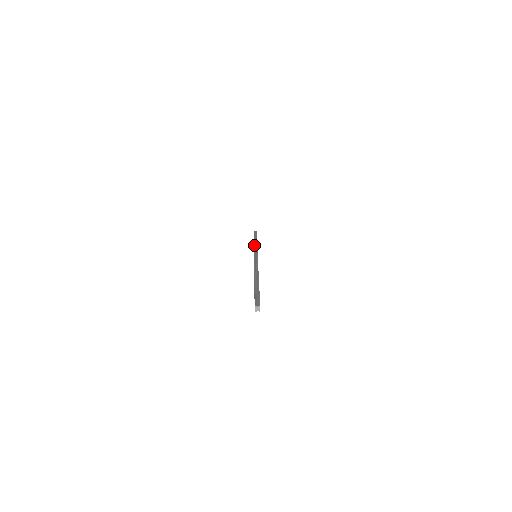
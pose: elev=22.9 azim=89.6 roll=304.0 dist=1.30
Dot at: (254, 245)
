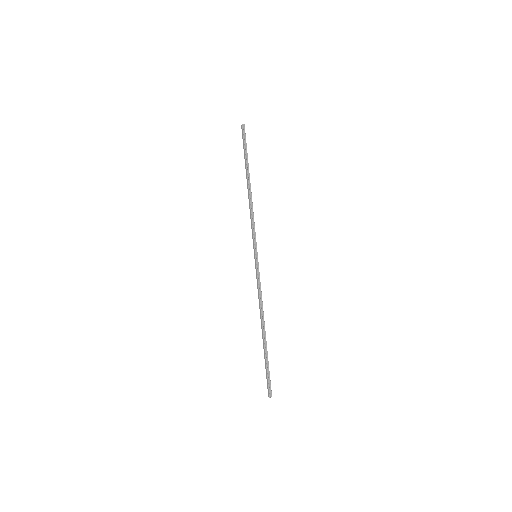
Dot at: (251, 215)
